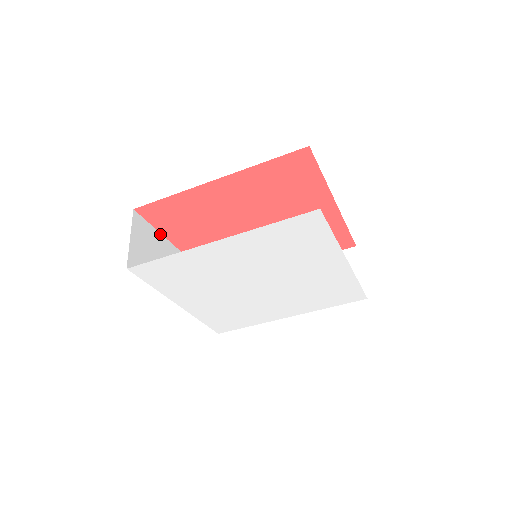
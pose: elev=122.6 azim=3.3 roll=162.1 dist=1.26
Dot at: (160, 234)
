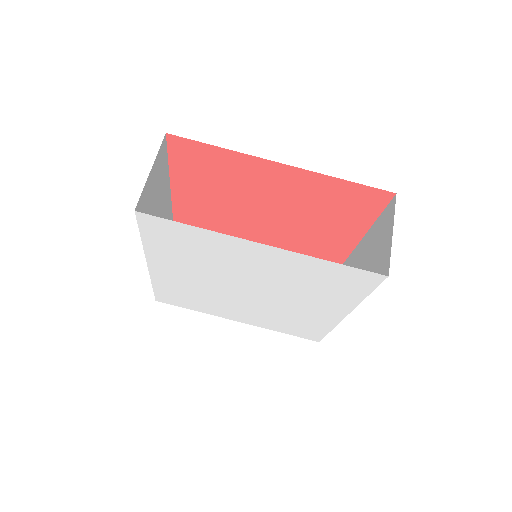
Dot at: occluded
